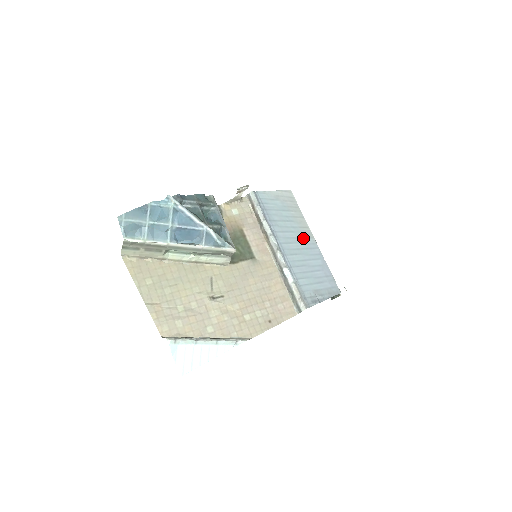
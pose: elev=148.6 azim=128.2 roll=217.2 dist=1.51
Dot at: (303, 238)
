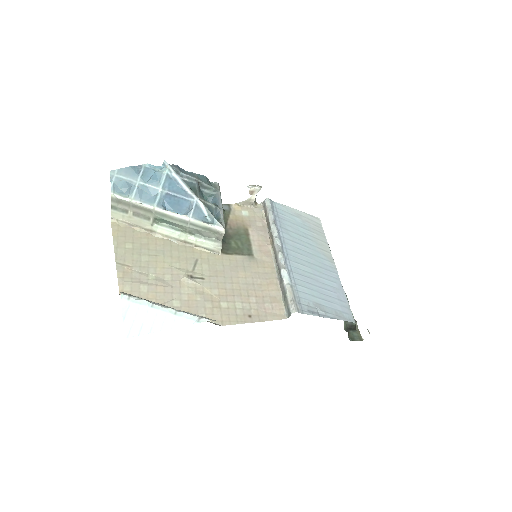
Dot at: (319, 257)
